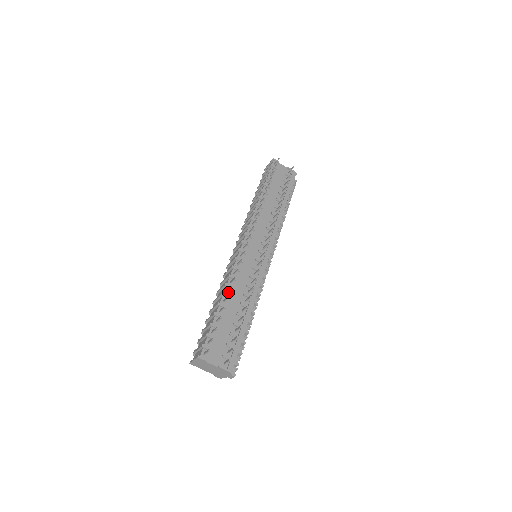
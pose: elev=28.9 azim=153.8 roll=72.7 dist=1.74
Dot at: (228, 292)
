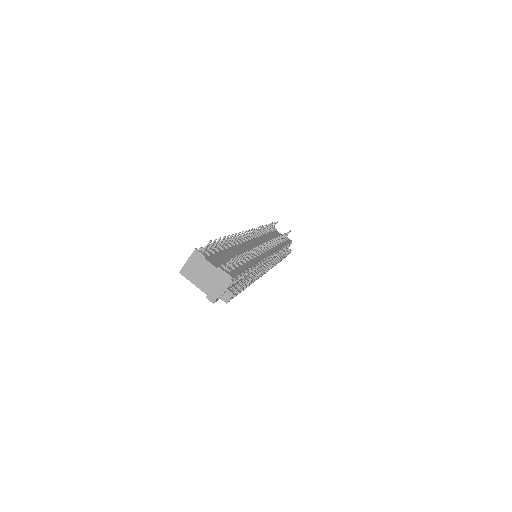
Dot at: occluded
